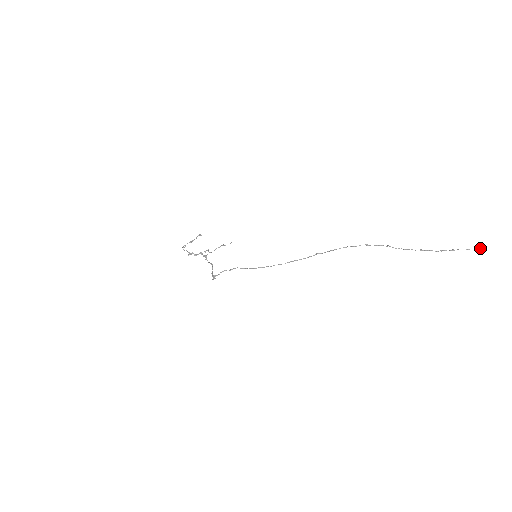
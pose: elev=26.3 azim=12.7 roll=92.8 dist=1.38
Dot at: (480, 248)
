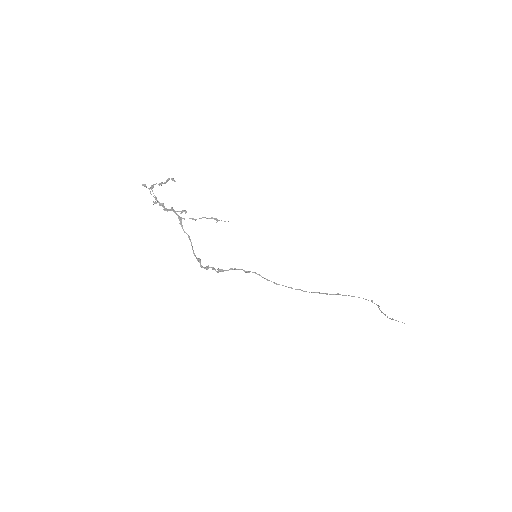
Dot at: occluded
